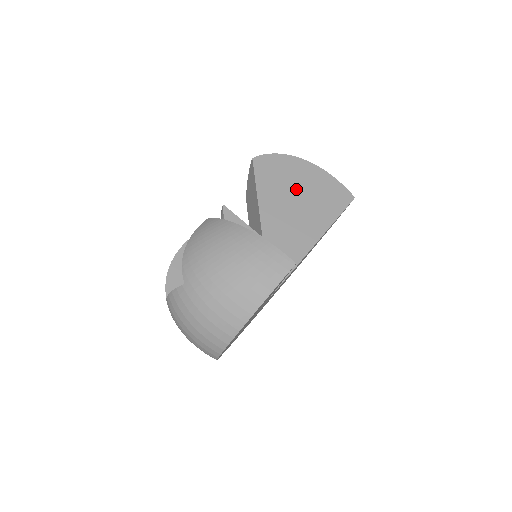
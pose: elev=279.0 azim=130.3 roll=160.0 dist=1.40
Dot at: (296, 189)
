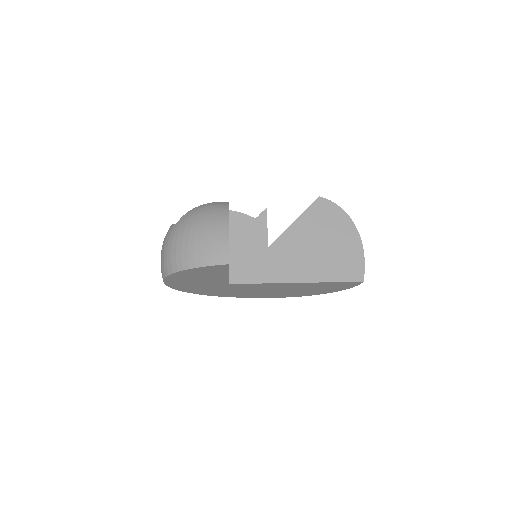
Dot at: (326, 239)
